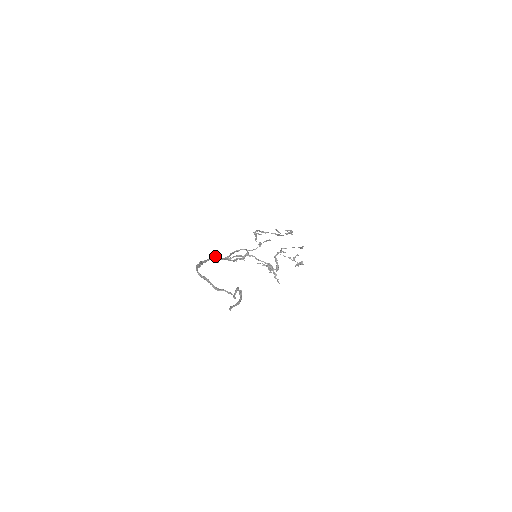
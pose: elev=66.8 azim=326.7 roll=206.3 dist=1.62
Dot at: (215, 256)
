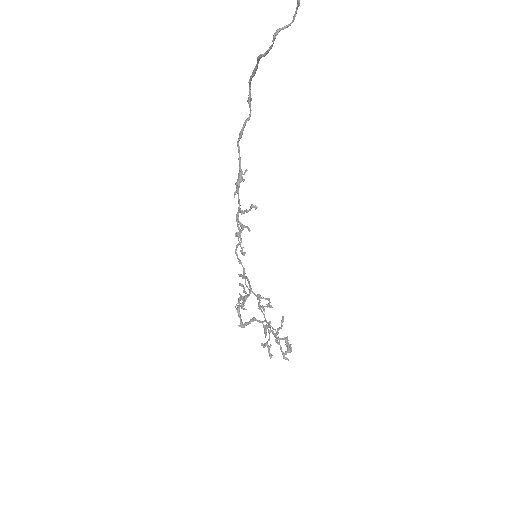
Dot at: (247, 170)
